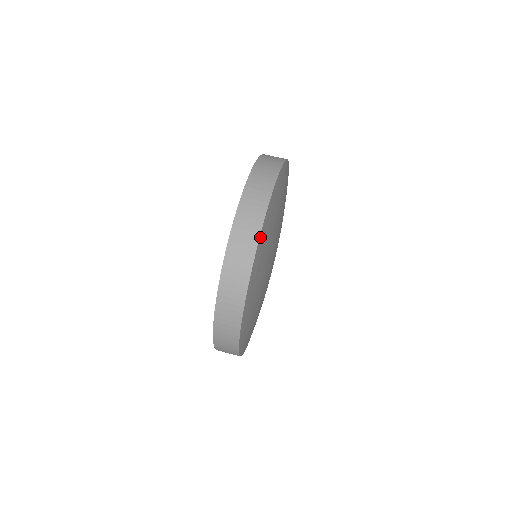
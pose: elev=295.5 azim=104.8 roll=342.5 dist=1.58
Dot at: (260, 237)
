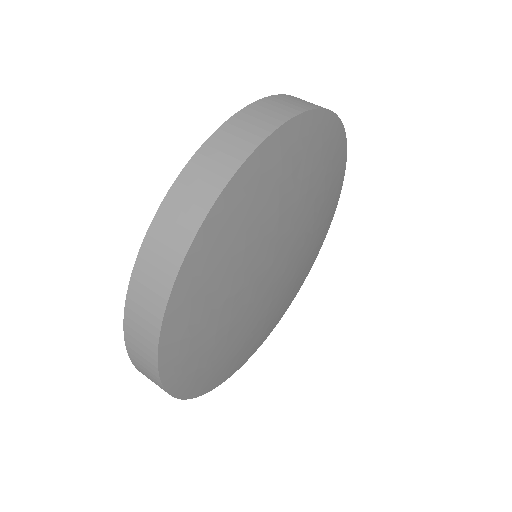
Dot at: (163, 331)
